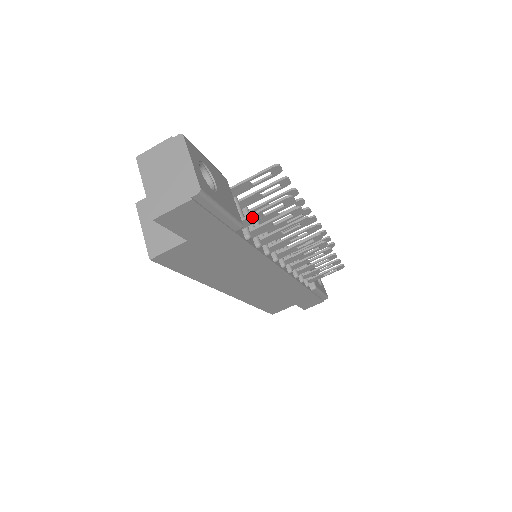
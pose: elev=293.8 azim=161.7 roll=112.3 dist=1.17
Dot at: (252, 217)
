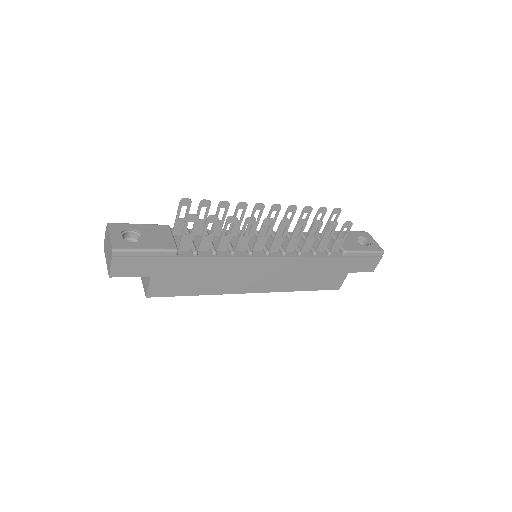
Dot at: (183, 241)
